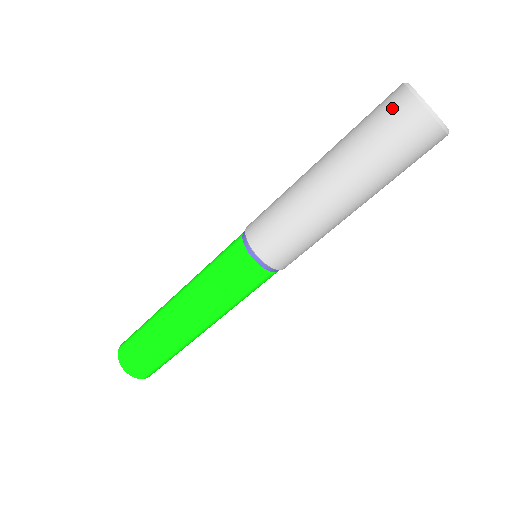
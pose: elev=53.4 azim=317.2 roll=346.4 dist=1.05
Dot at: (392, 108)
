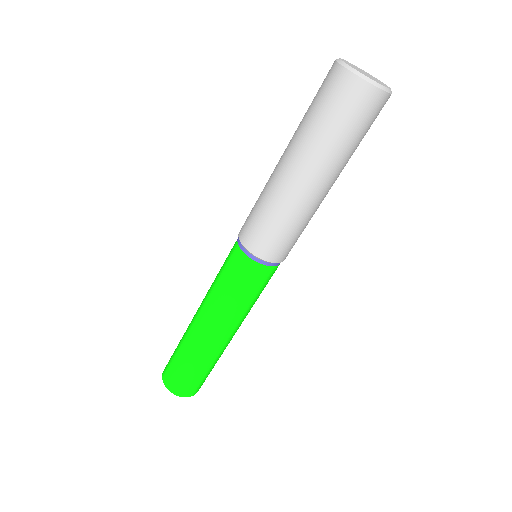
Dot at: (326, 82)
